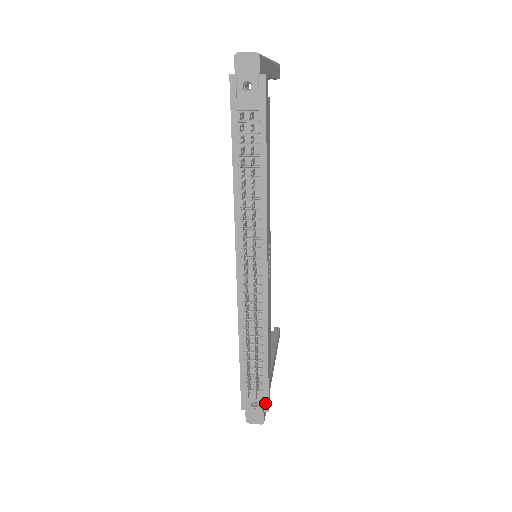
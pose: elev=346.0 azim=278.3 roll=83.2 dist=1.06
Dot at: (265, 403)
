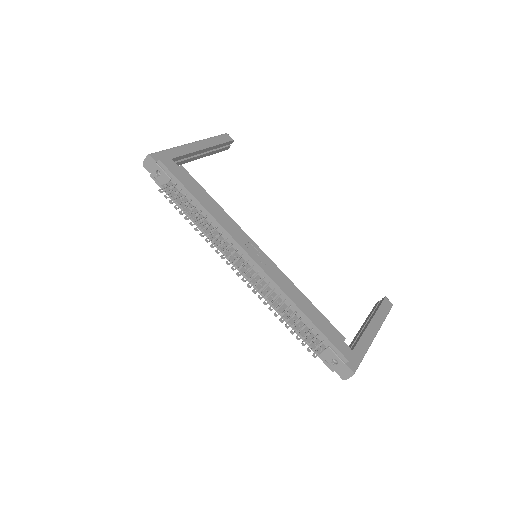
Dot at: (340, 355)
